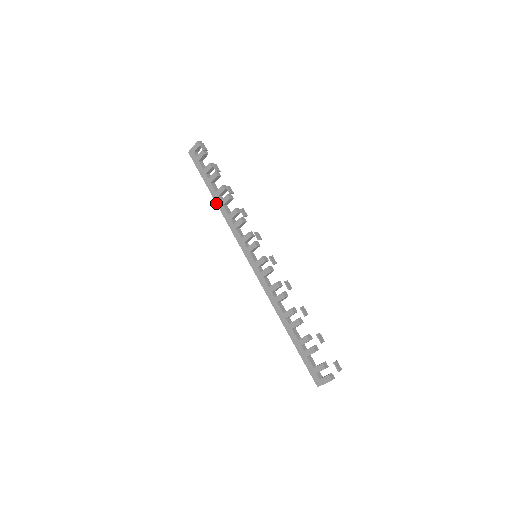
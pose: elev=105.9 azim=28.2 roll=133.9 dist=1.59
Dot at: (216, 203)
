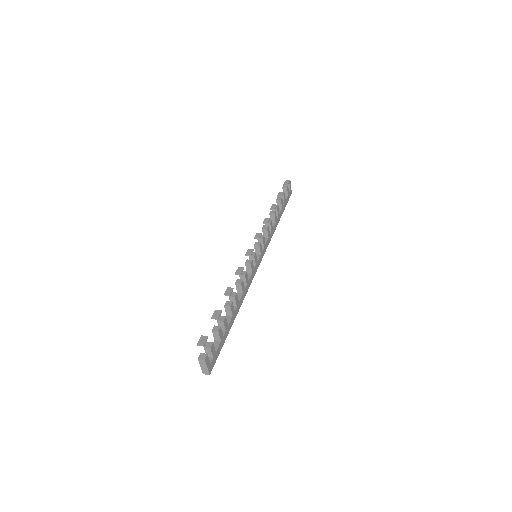
Dot at: occluded
